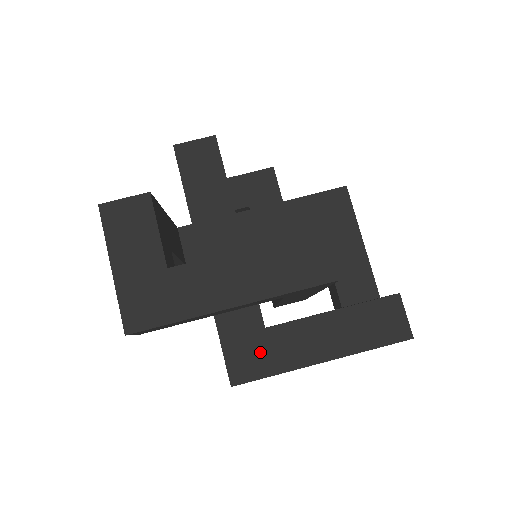
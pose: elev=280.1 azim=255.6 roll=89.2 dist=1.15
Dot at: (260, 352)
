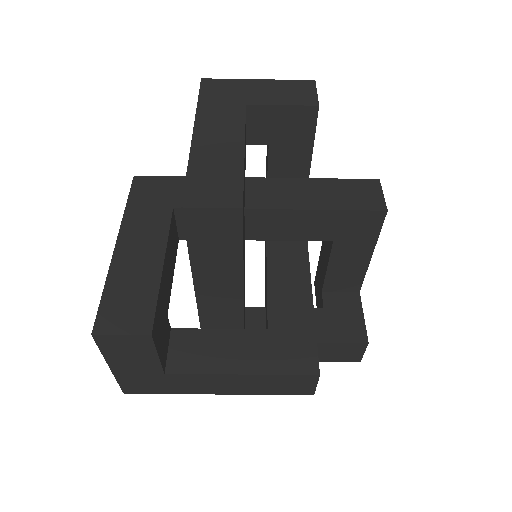
Dot at: occluded
